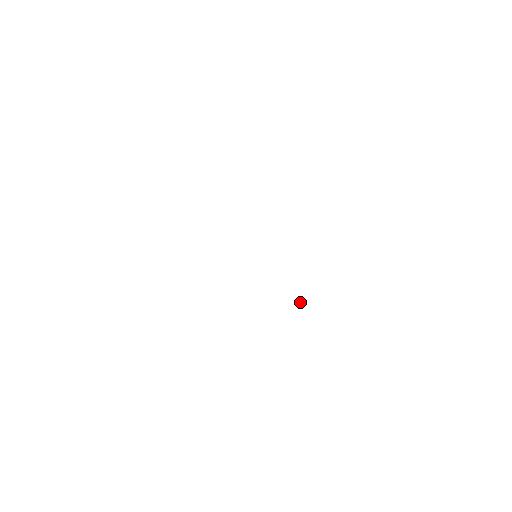
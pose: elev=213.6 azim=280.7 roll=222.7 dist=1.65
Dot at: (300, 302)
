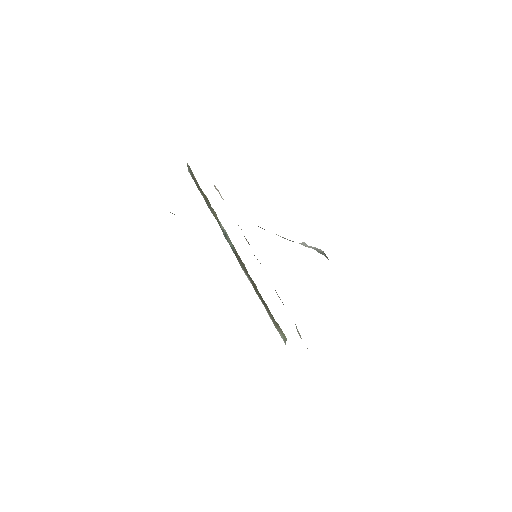
Dot at: occluded
